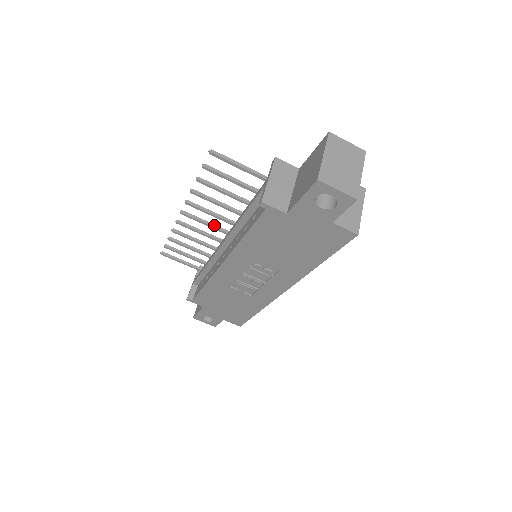
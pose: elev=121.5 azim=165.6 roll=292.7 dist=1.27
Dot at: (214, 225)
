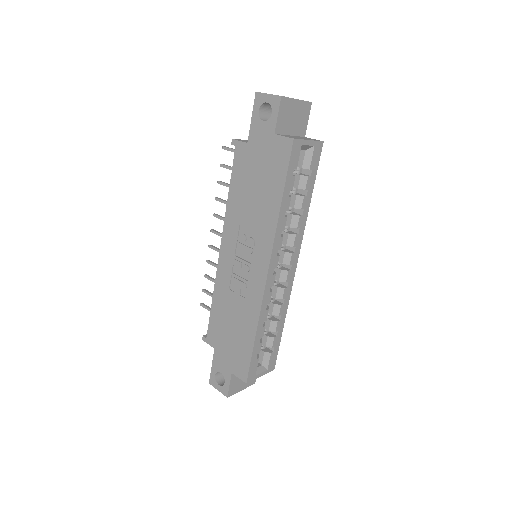
Dot at: occluded
